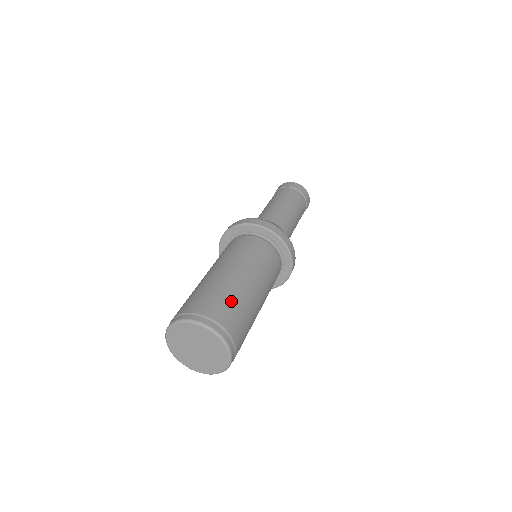
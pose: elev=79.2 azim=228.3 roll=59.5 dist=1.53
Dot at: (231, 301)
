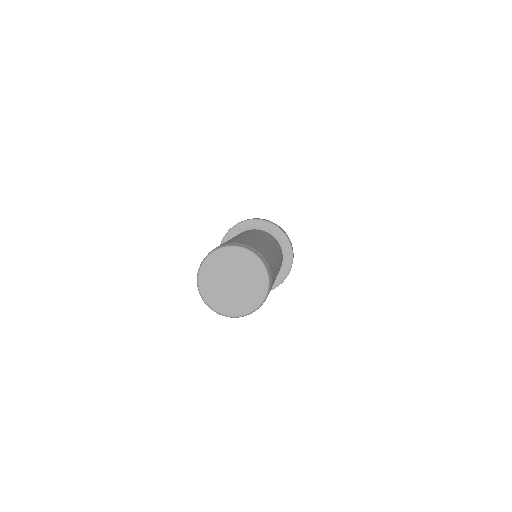
Dot at: (251, 241)
